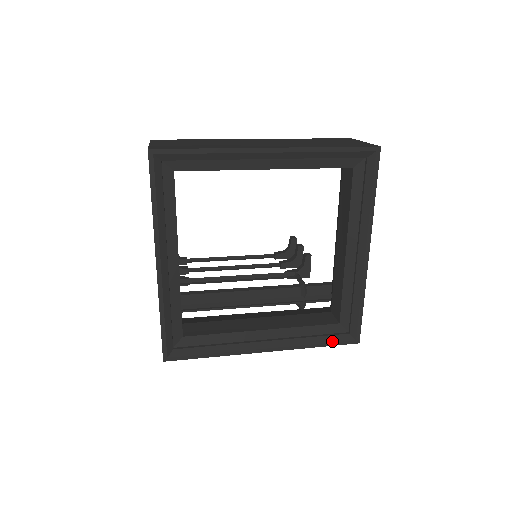
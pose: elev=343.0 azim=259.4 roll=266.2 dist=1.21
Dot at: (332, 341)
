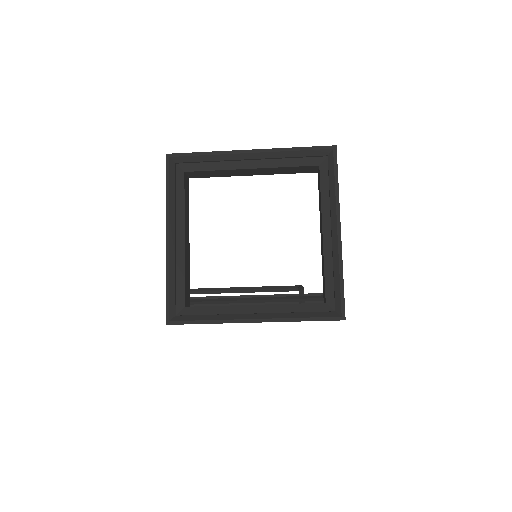
Dot at: (318, 316)
